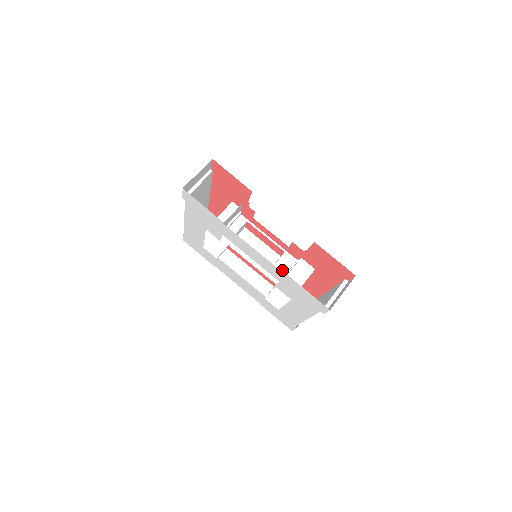
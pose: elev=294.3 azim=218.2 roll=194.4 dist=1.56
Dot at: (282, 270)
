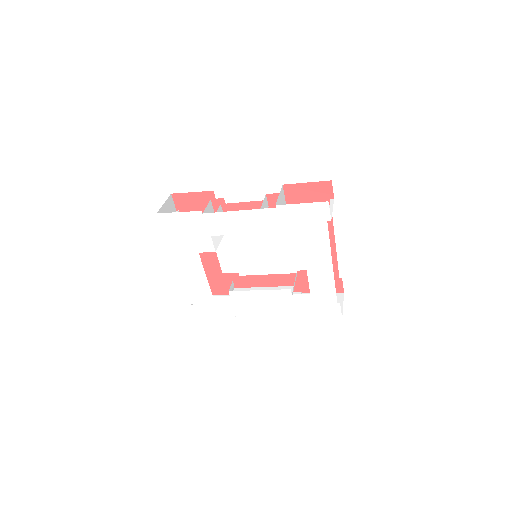
Dot at: occluded
